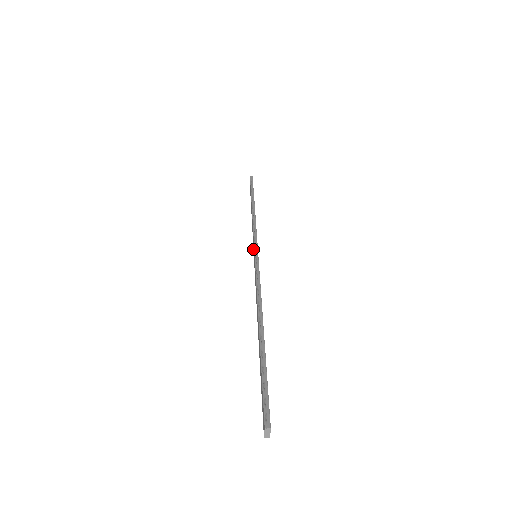
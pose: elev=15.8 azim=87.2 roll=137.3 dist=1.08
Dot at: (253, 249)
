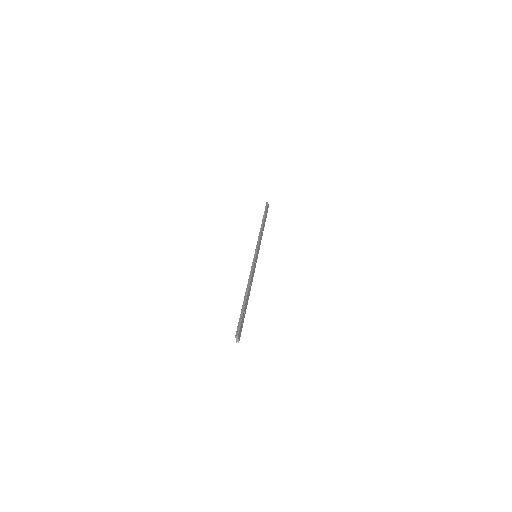
Dot at: occluded
